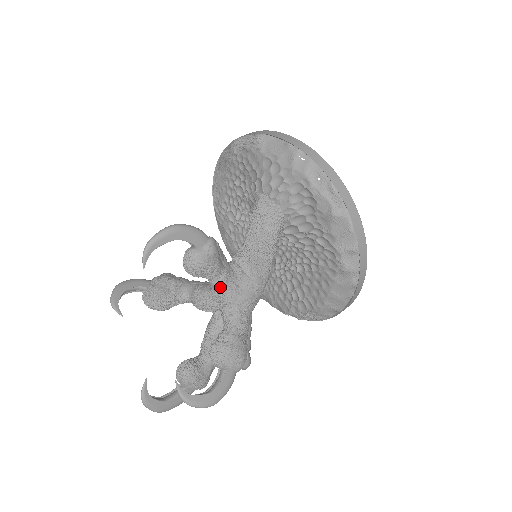
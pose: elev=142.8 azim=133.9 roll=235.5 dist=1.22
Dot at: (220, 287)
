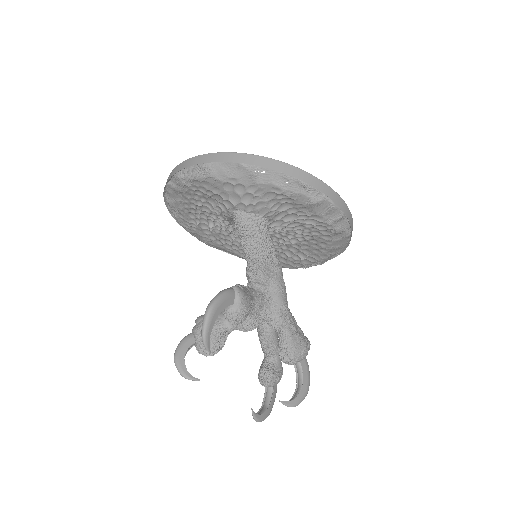
Dot at: (259, 311)
